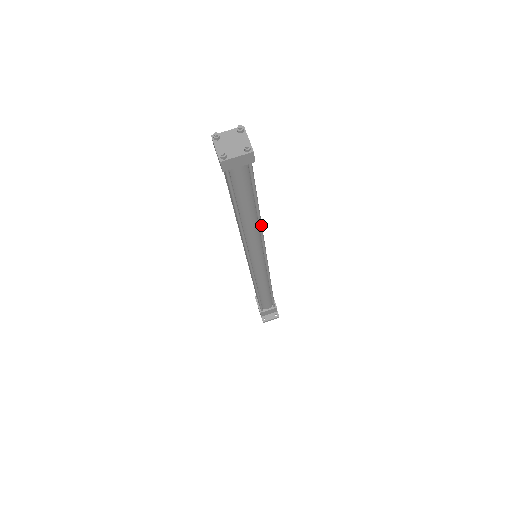
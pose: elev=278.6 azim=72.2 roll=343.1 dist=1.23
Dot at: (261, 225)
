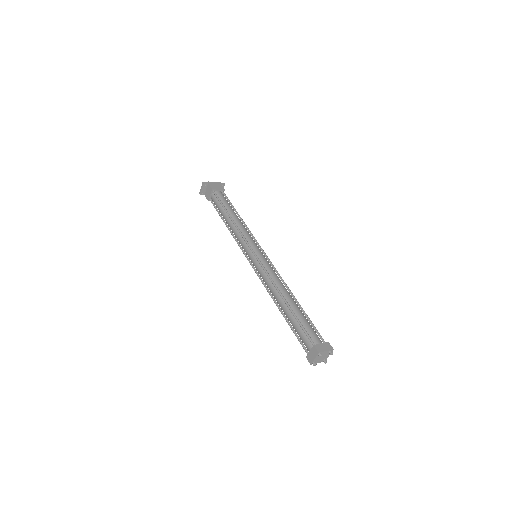
Dot at: (289, 289)
